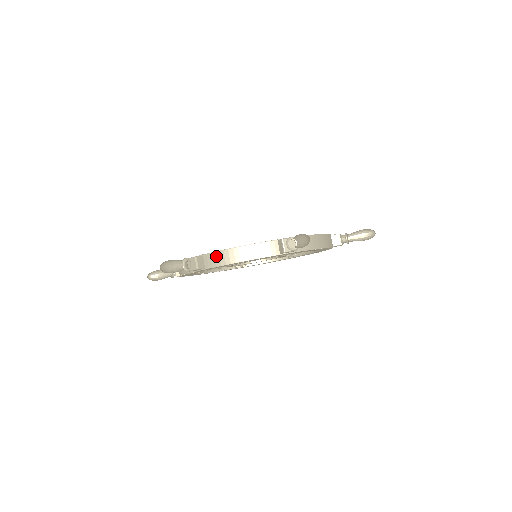
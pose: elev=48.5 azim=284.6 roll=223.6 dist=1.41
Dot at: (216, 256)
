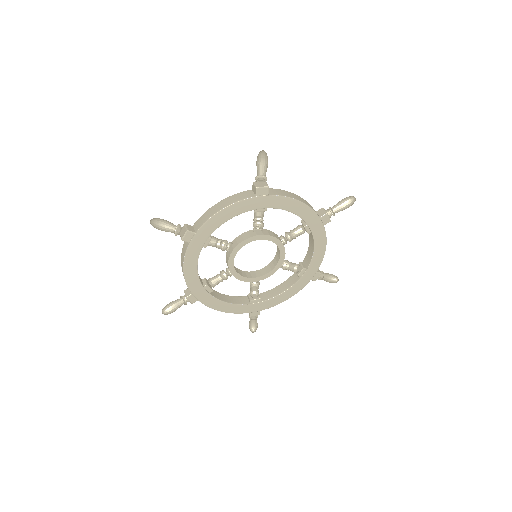
Dot at: (202, 217)
